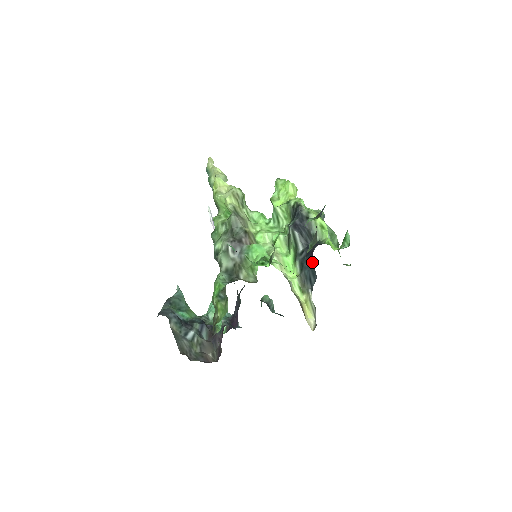
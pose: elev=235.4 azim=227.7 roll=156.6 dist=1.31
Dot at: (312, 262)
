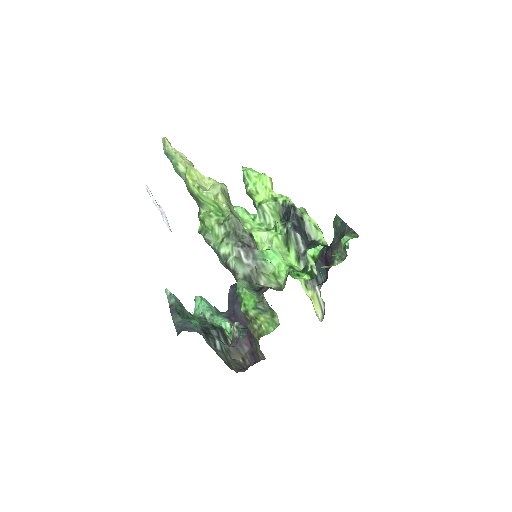
Dot at: (323, 264)
